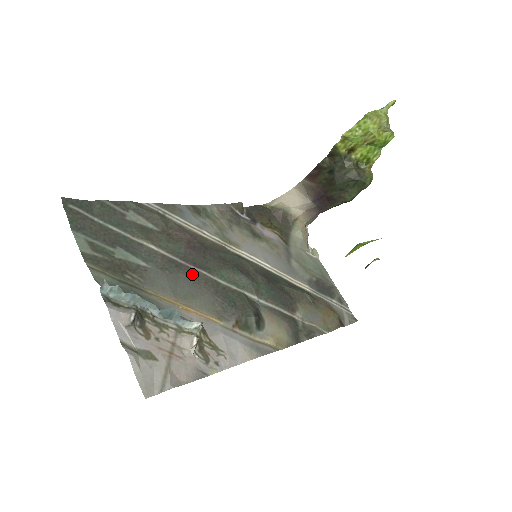
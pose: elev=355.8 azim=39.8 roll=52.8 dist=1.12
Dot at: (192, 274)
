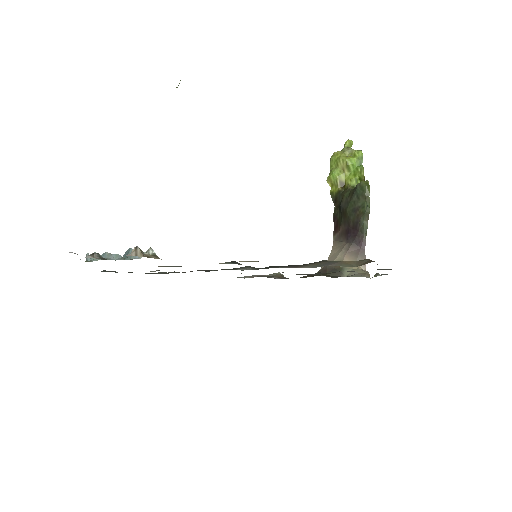
Dot at: occluded
